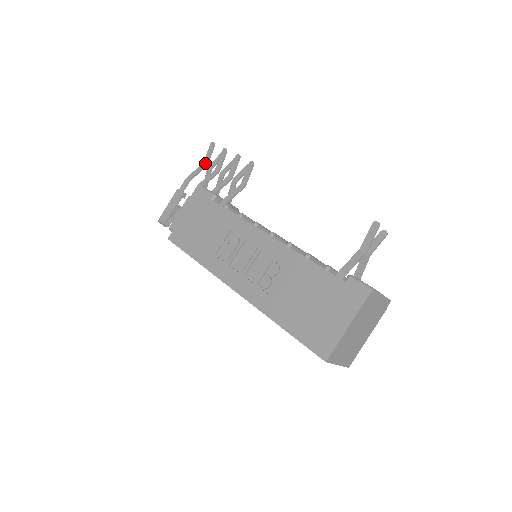
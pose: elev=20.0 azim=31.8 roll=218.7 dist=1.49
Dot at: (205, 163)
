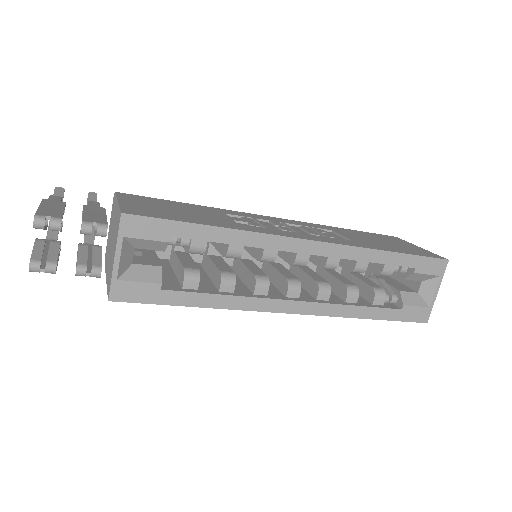
Dot at: occluded
